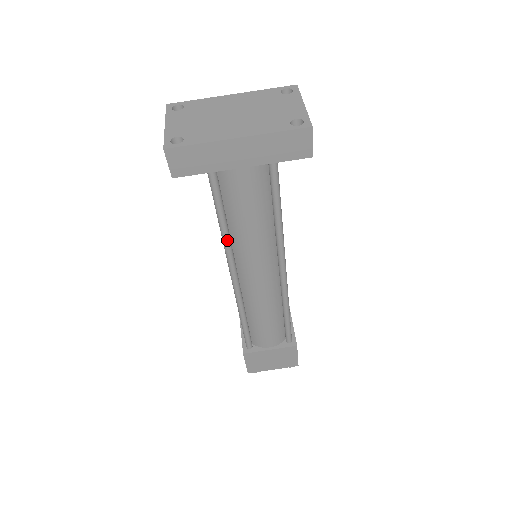
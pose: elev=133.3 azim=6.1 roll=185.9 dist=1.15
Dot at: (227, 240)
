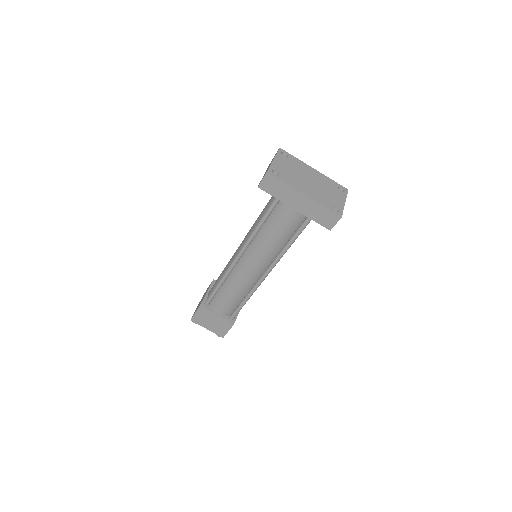
Dot at: (253, 236)
